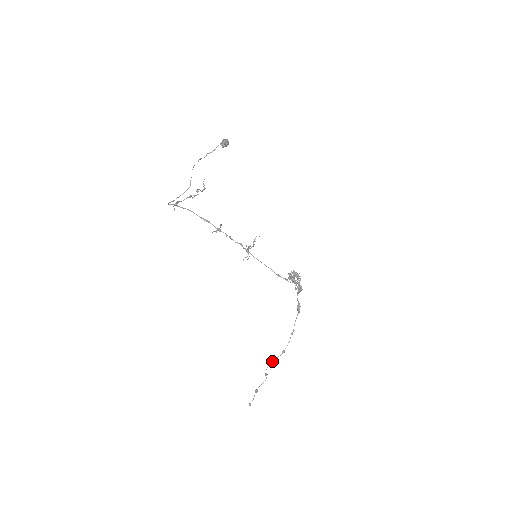
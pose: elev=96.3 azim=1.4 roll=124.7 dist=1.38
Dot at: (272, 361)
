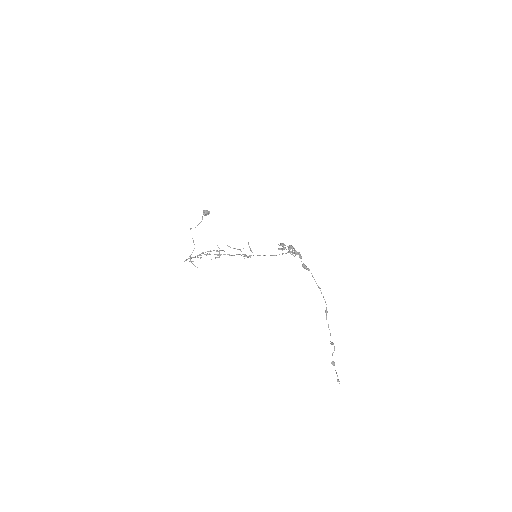
Dot at: (329, 329)
